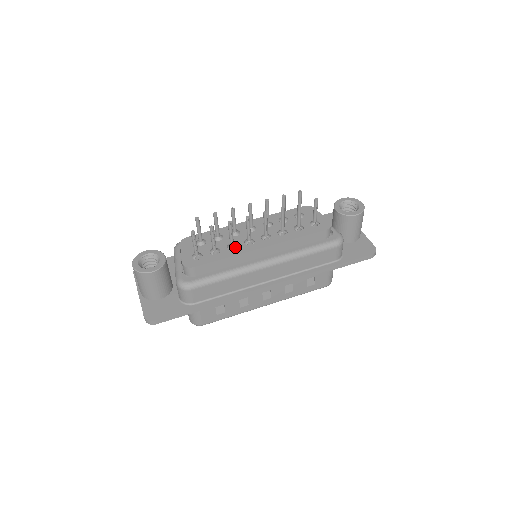
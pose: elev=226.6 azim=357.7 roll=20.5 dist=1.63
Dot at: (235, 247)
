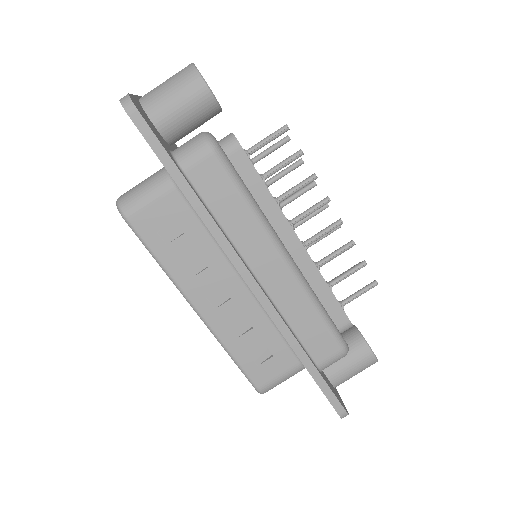
Dot at: (278, 205)
